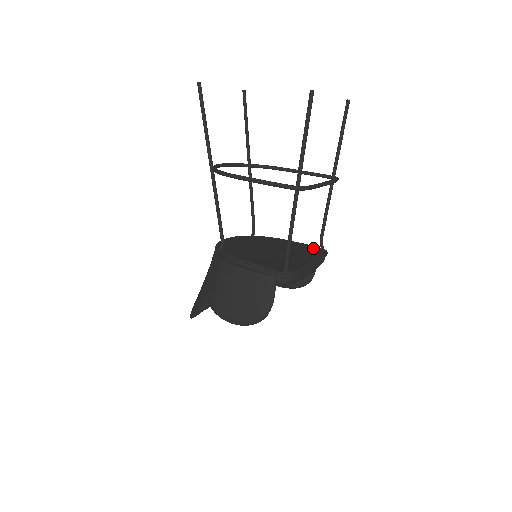
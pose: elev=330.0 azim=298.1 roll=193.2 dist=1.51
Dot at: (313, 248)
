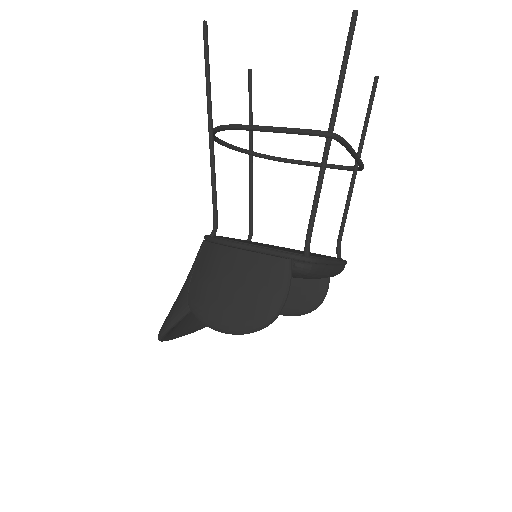
Dot at: occluded
